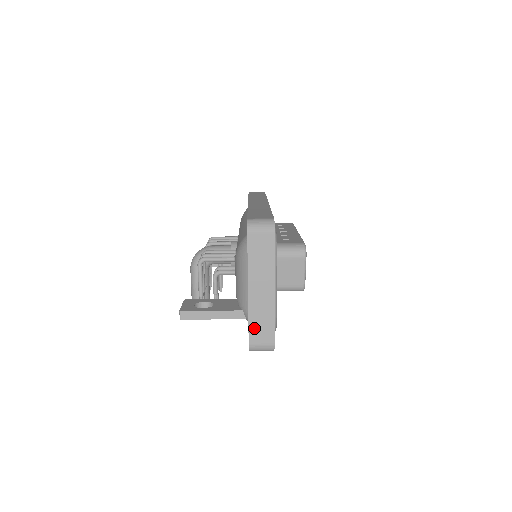
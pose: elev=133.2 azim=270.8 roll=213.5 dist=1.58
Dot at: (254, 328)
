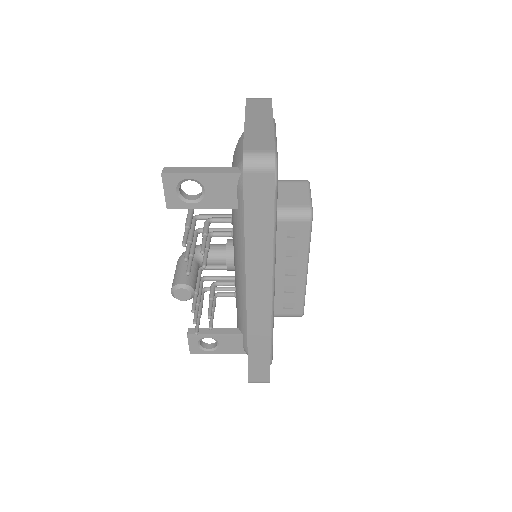
Dot at: (250, 141)
